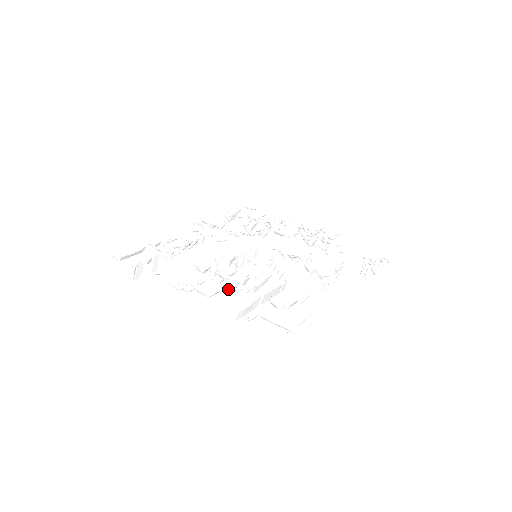
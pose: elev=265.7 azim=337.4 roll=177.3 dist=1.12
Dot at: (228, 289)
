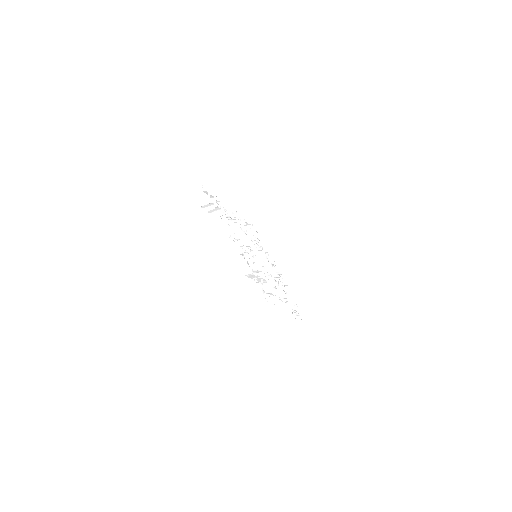
Dot at: (246, 258)
